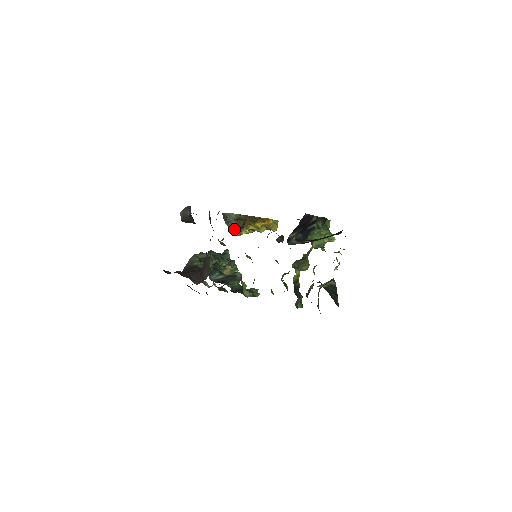
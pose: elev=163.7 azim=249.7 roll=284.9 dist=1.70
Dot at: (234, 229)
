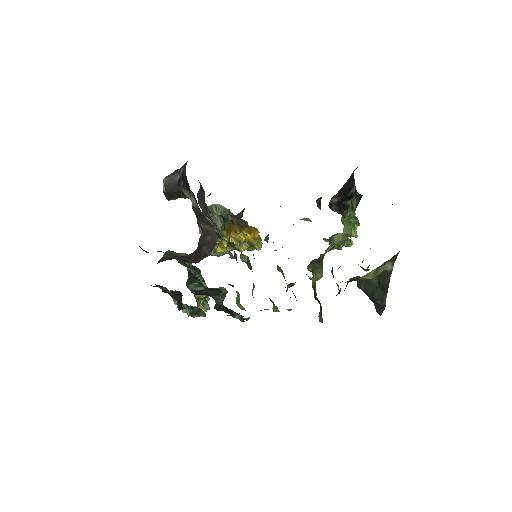
Dot at: occluded
